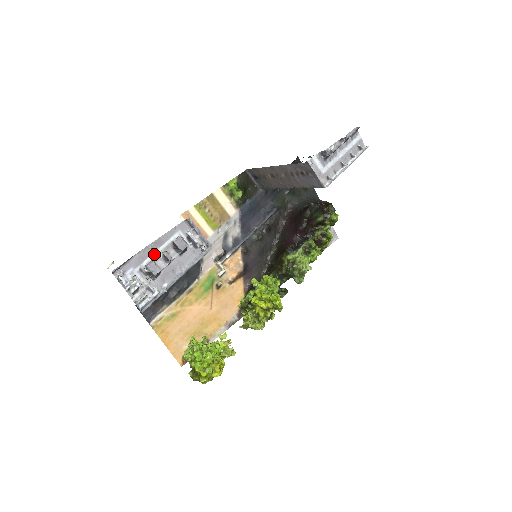
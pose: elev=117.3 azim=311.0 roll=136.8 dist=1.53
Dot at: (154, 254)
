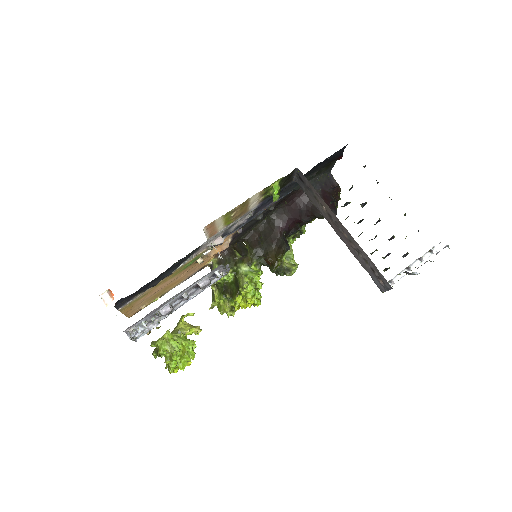
Dot at: (173, 299)
